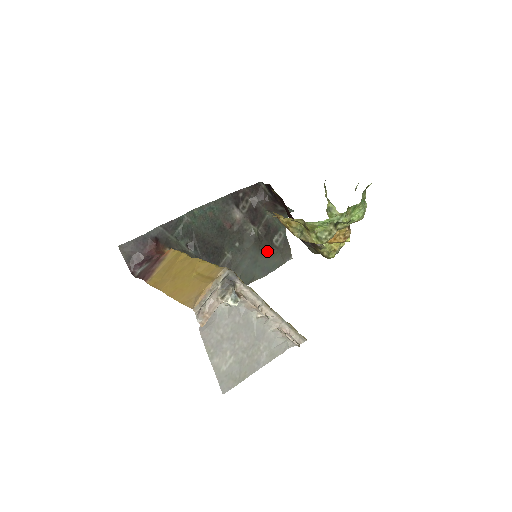
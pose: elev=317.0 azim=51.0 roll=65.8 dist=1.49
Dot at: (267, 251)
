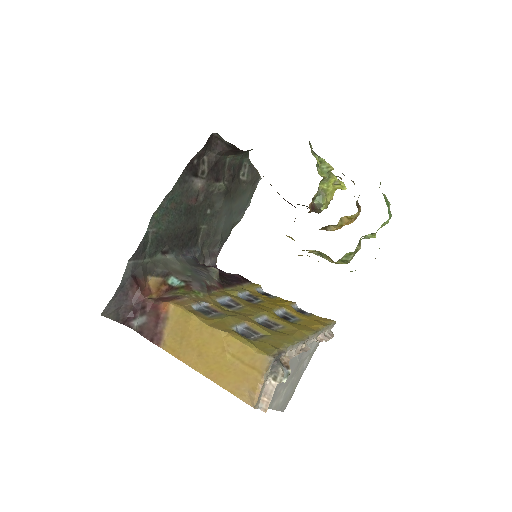
Dot at: (238, 194)
